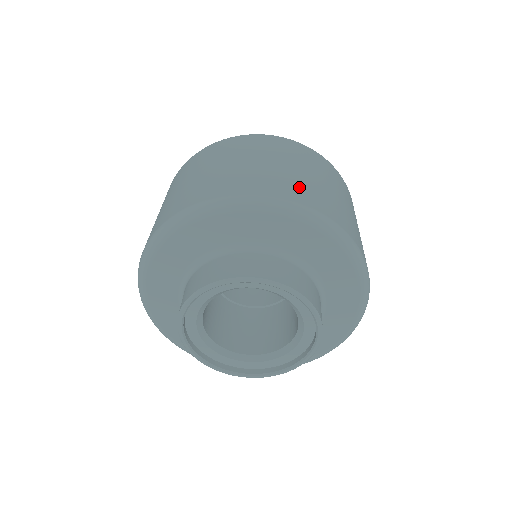
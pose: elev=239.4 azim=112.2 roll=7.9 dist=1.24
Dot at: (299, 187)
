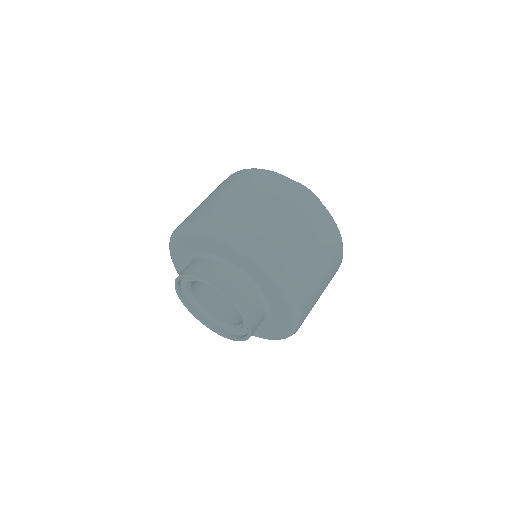
Dot at: (306, 282)
